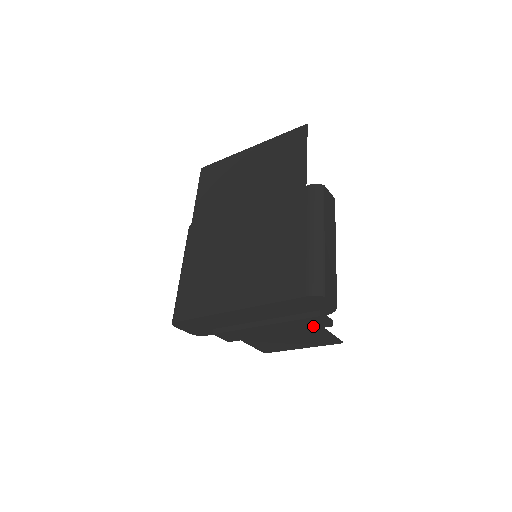
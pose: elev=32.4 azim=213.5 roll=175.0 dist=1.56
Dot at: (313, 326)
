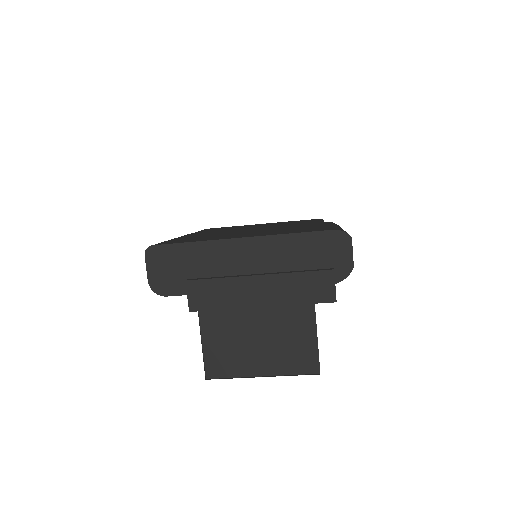
Dot at: (314, 295)
